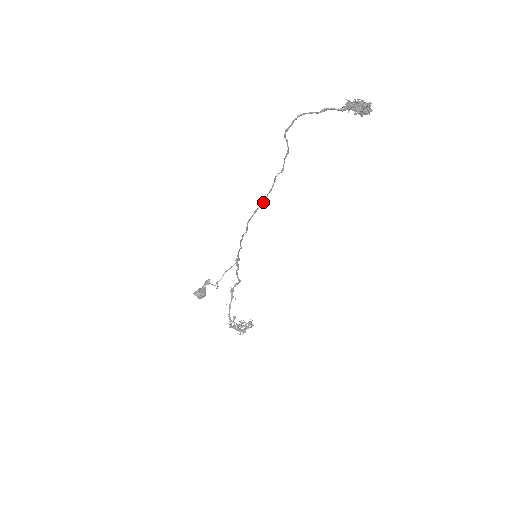
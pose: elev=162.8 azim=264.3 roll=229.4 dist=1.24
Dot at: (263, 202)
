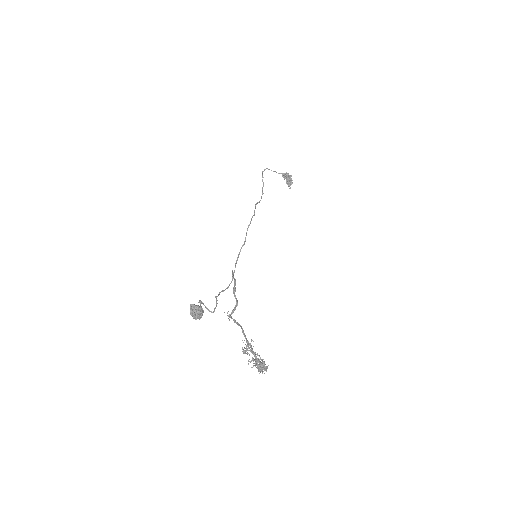
Dot at: (260, 200)
